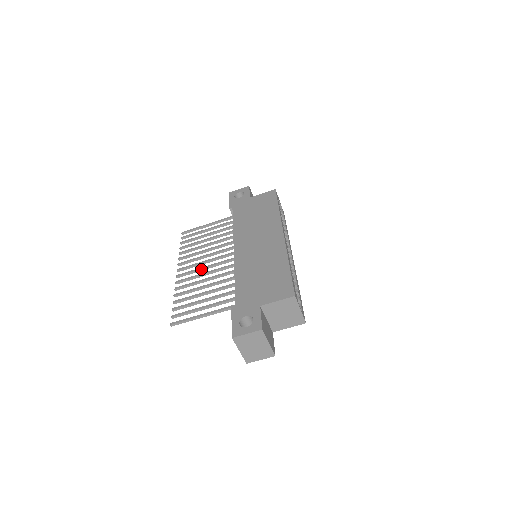
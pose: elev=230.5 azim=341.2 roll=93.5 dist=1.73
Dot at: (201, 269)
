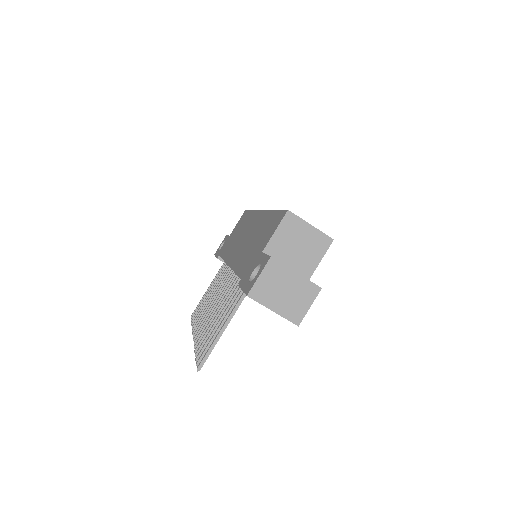
Dot at: (211, 311)
